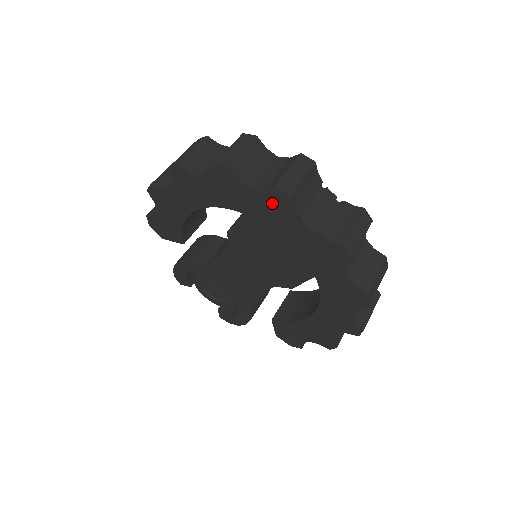
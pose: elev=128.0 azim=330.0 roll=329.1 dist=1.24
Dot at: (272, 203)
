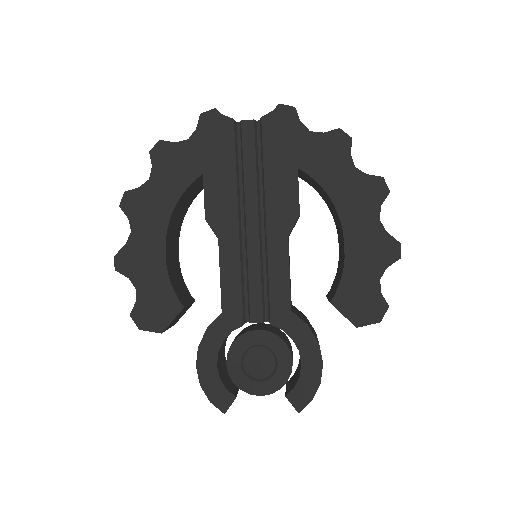
Dot at: (210, 132)
